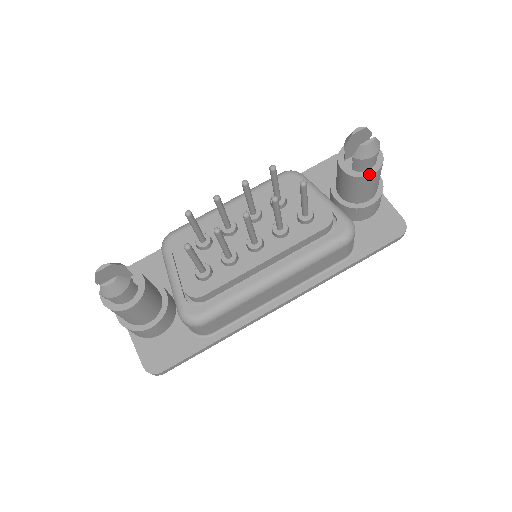
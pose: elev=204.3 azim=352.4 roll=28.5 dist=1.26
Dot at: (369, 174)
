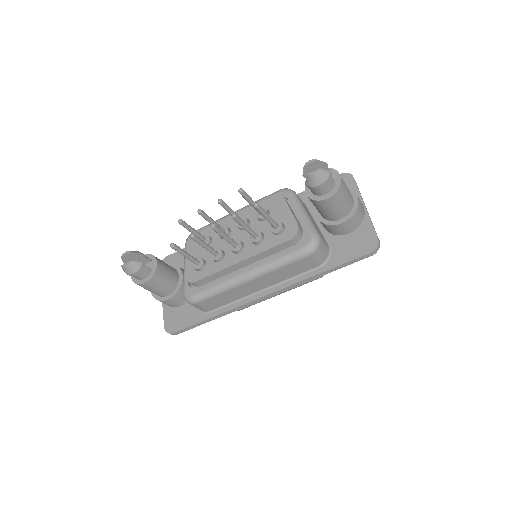
Dot at: (324, 198)
